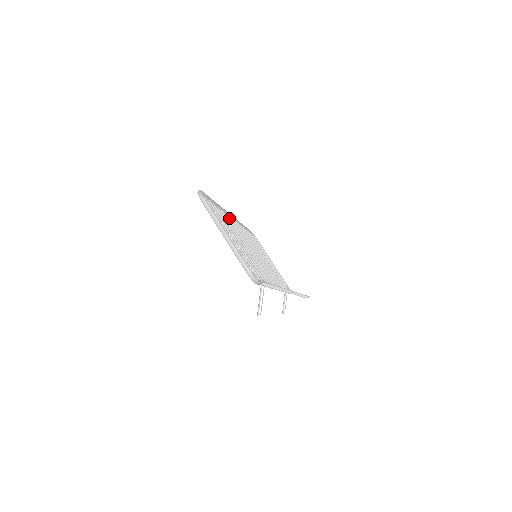
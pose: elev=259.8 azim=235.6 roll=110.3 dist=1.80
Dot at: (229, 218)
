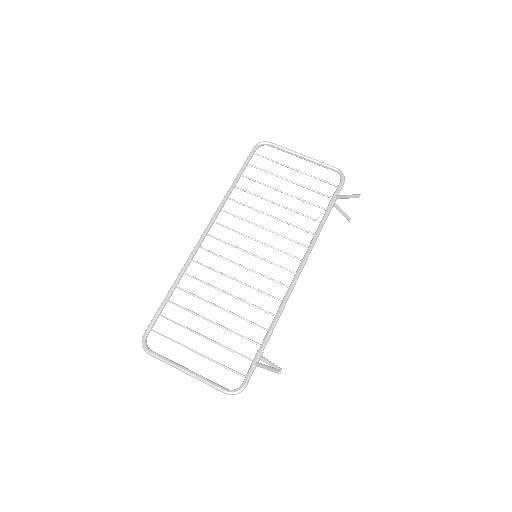
Dot at: (198, 263)
